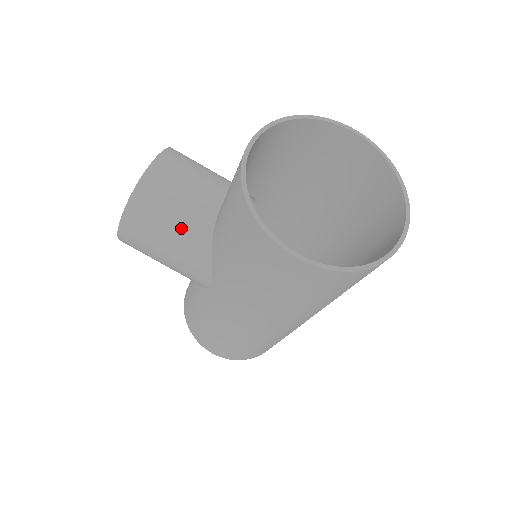
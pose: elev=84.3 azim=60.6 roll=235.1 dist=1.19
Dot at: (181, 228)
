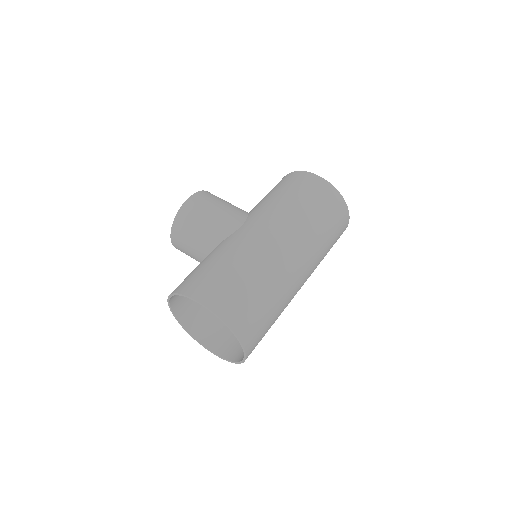
Dot at: occluded
